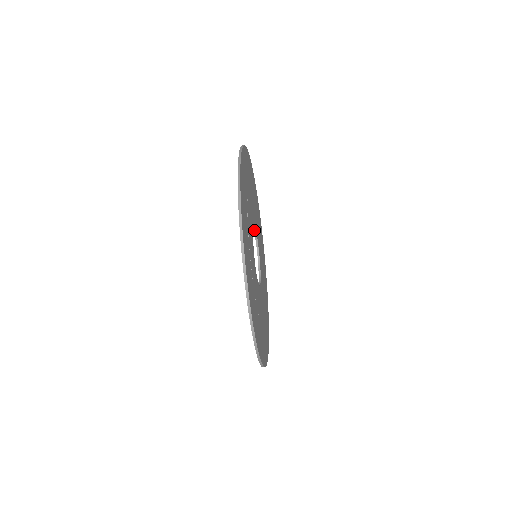
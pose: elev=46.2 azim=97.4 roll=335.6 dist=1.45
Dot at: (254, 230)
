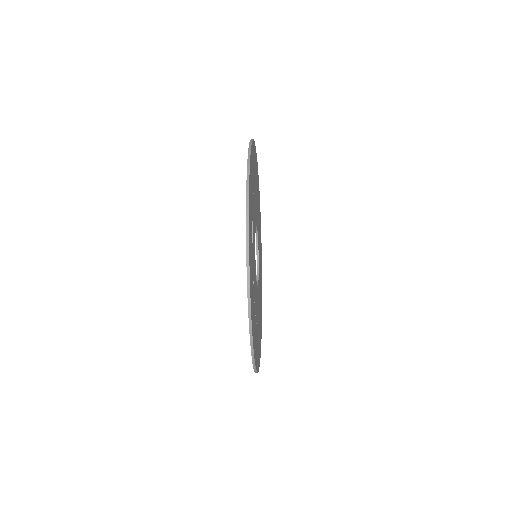
Dot at: (256, 241)
